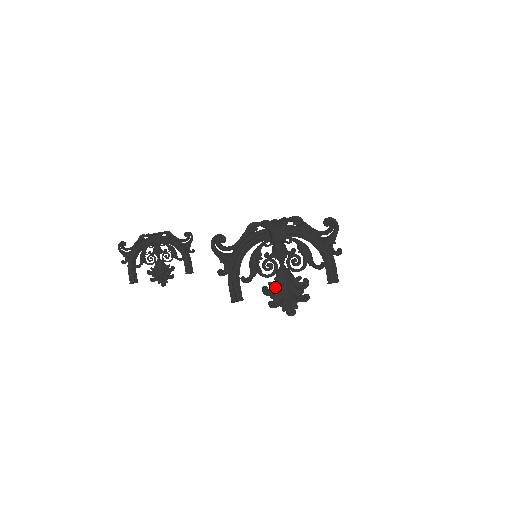
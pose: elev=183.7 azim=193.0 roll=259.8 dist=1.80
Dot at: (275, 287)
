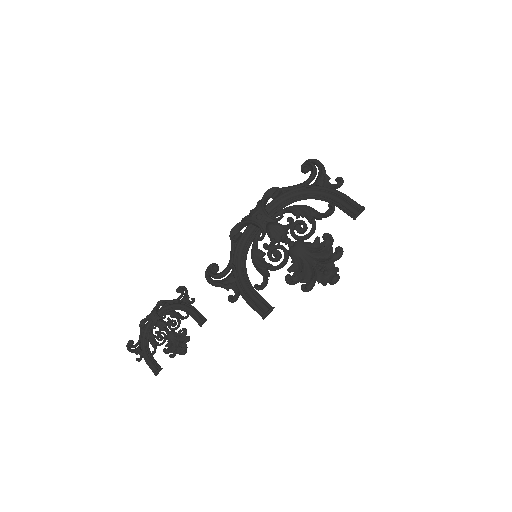
Dot at: (298, 269)
